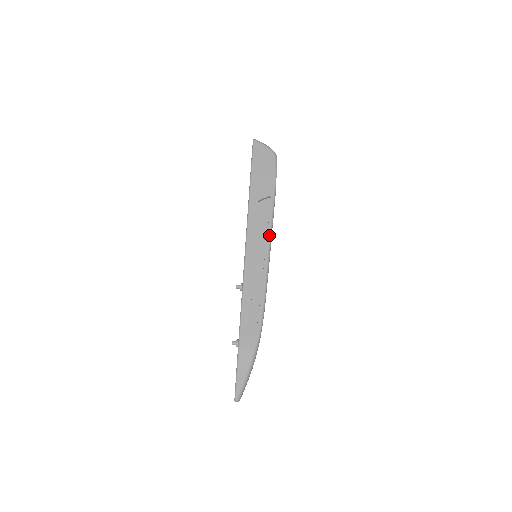
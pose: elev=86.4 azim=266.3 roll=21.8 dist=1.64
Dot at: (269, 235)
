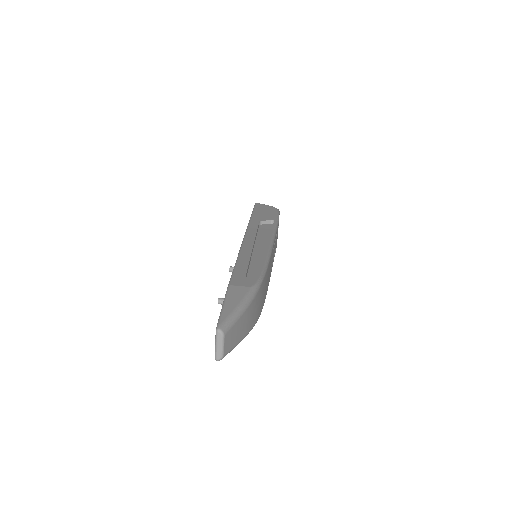
Dot at: (272, 234)
